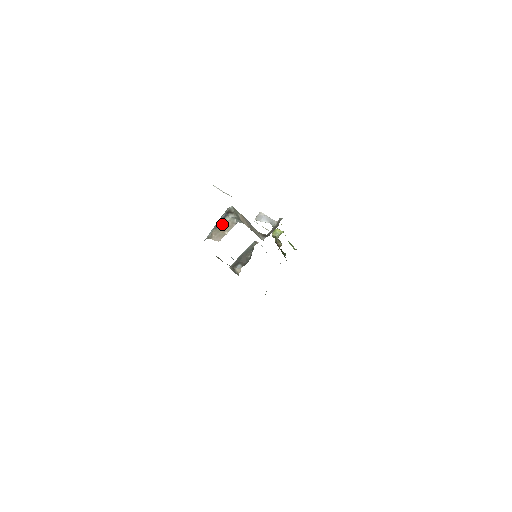
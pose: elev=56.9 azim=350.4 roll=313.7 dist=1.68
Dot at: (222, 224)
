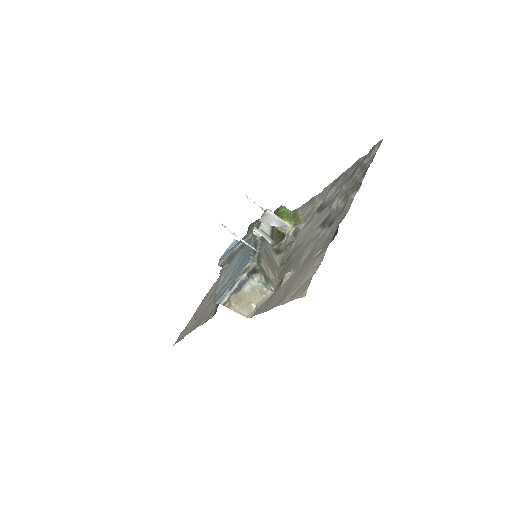
Dot at: (244, 289)
